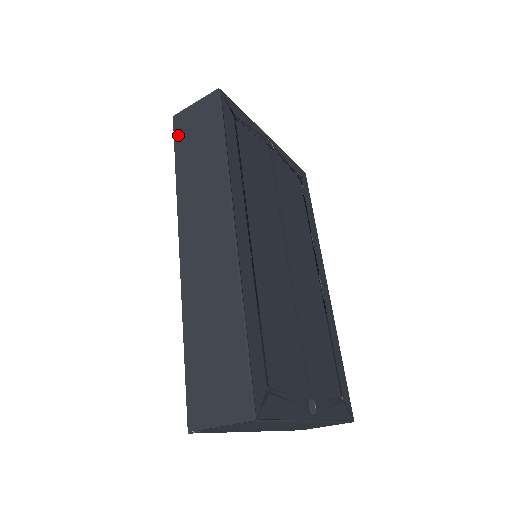
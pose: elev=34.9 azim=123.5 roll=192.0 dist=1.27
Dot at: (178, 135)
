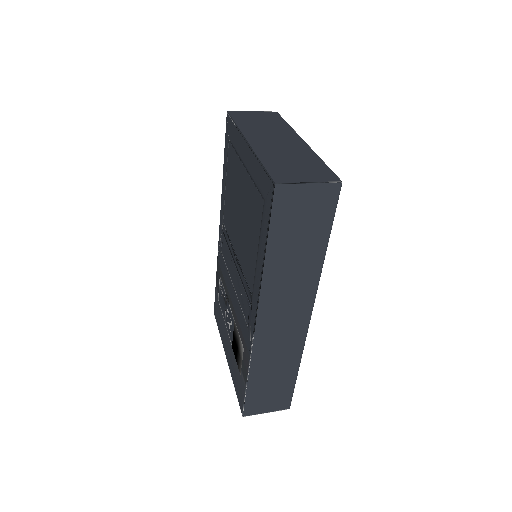
Dot at: (278, 214)
